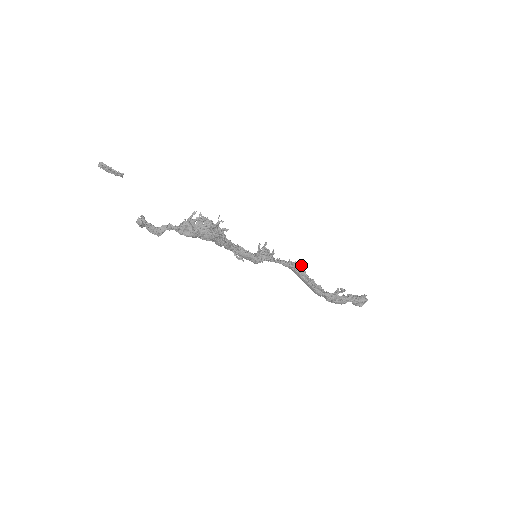
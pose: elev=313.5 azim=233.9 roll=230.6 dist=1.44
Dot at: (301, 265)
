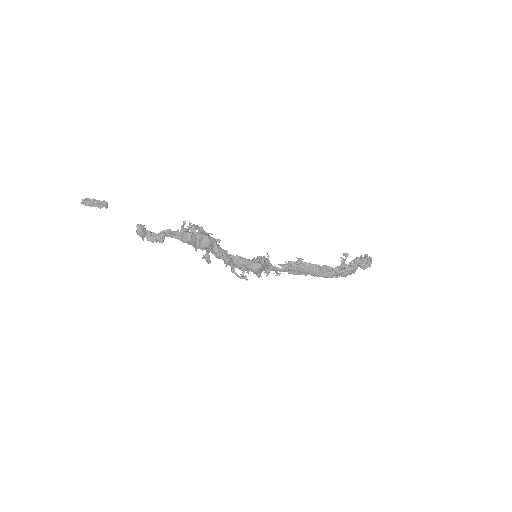
Dot at: (298, 259)
